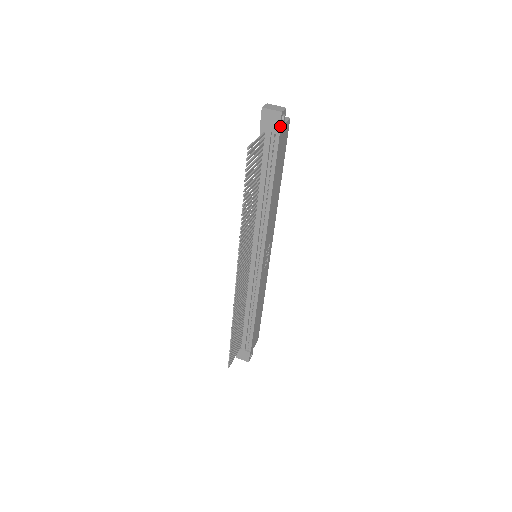
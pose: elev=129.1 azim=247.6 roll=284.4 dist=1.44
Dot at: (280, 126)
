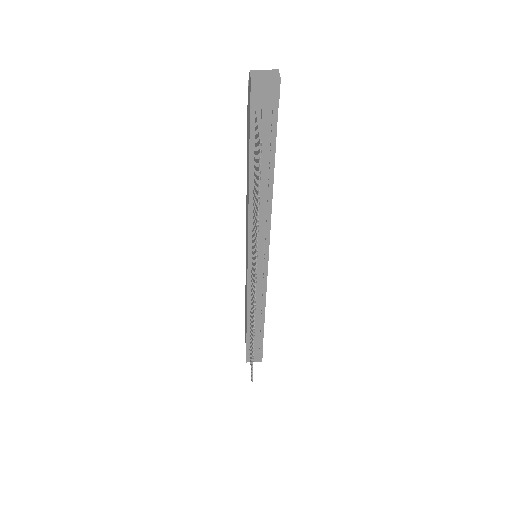
Dot at: (278, 97)
